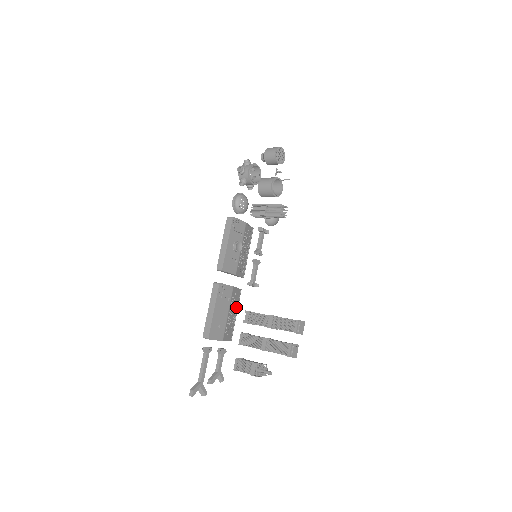
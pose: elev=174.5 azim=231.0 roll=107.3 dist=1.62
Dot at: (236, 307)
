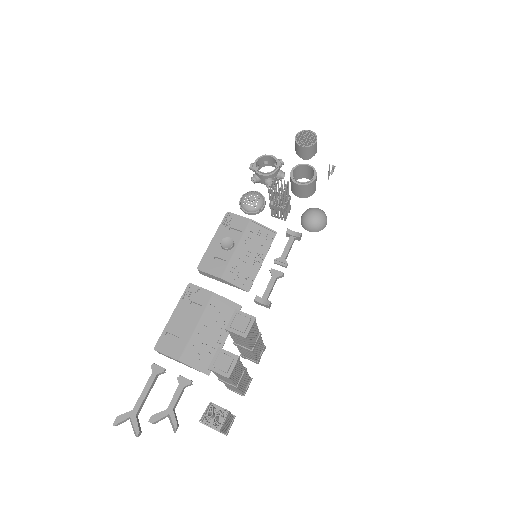
Dot at: occluded
